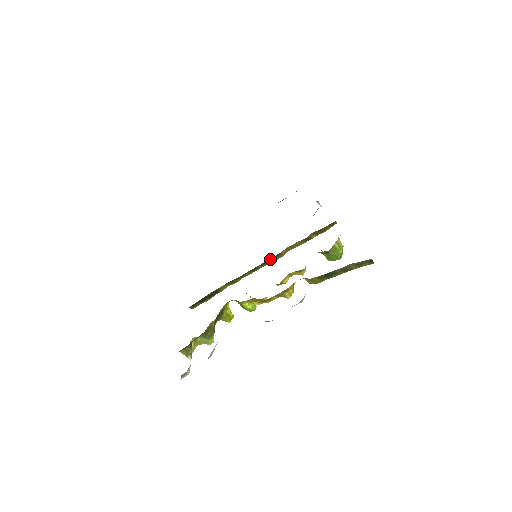
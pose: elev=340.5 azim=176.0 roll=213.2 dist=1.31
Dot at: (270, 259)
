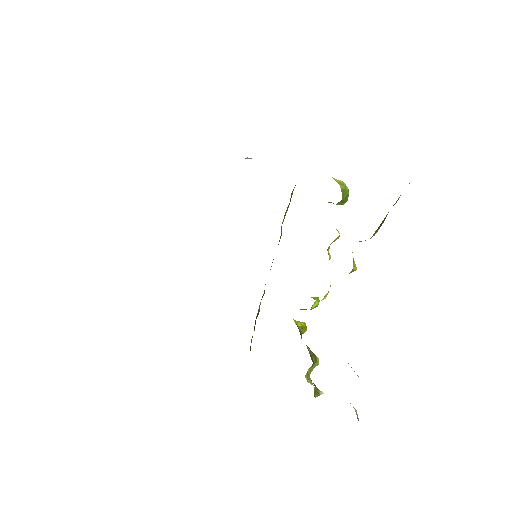
Dot at: occluded
